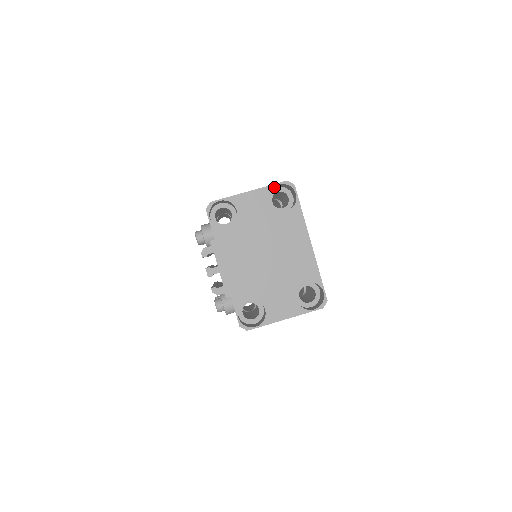
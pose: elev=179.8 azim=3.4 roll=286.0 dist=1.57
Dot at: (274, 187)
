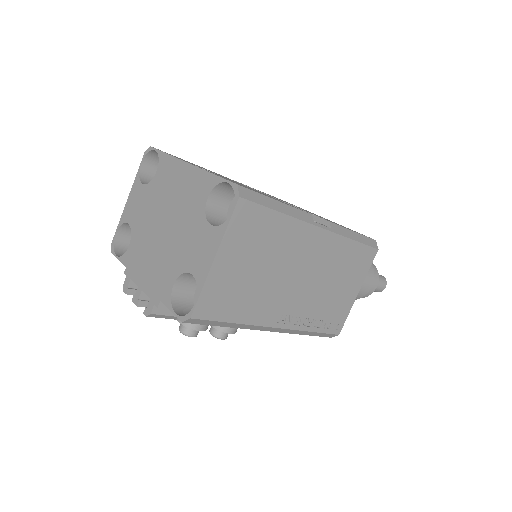
Dot at: (153, 172)
